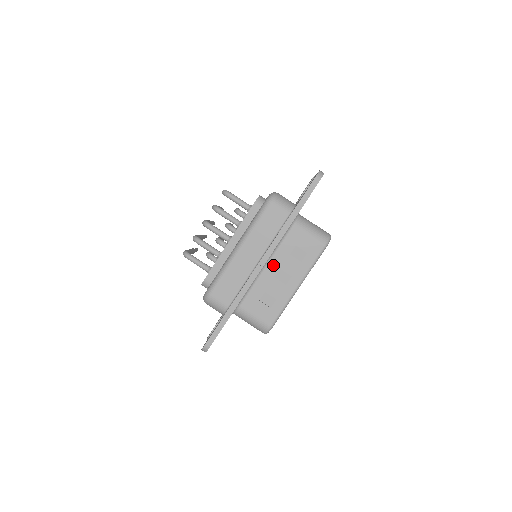
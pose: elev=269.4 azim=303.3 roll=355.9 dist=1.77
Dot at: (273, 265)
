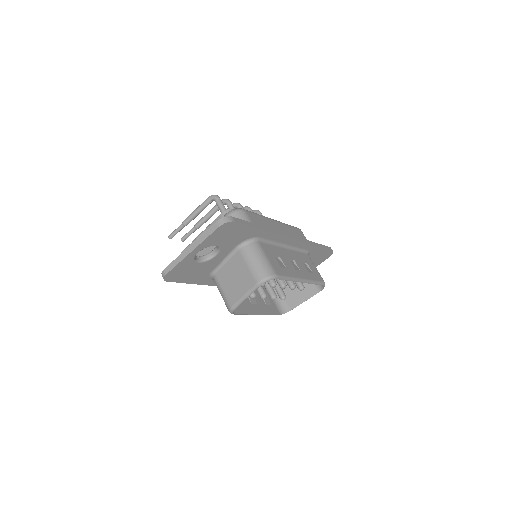
Dot at: (290, 253)
